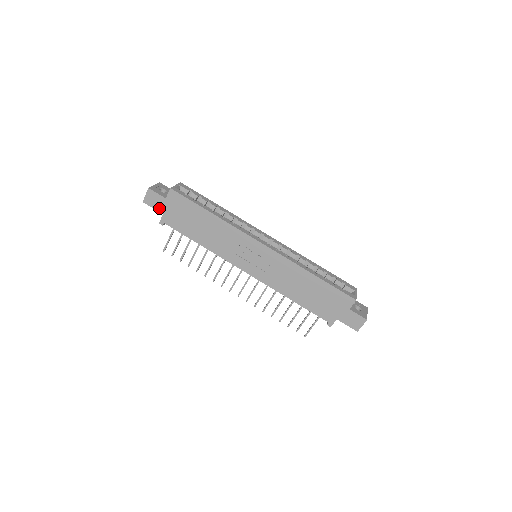
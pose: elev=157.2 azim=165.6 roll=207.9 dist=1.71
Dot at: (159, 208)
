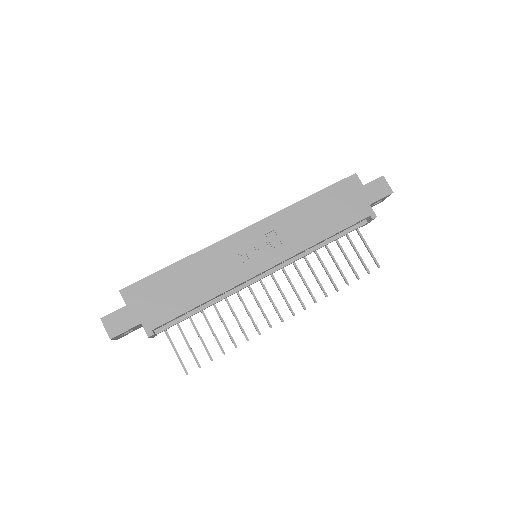
Dot at: (131, 323)
